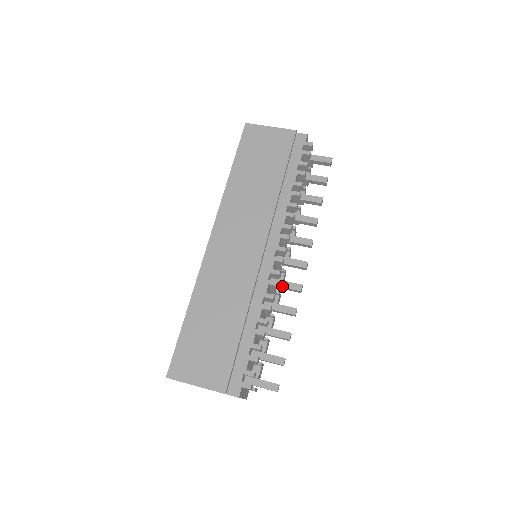
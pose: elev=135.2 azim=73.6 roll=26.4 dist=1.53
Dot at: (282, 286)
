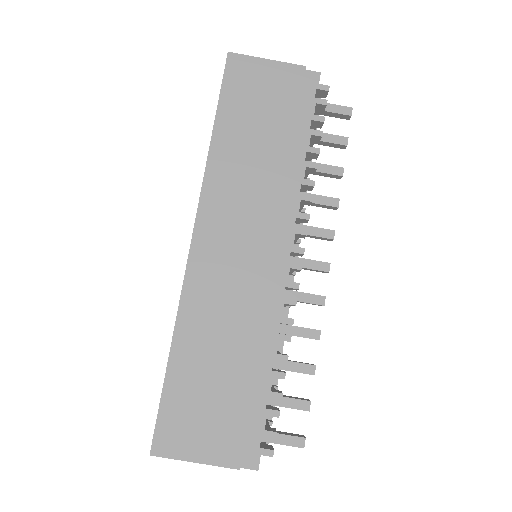
Dot at: (298, 300)
